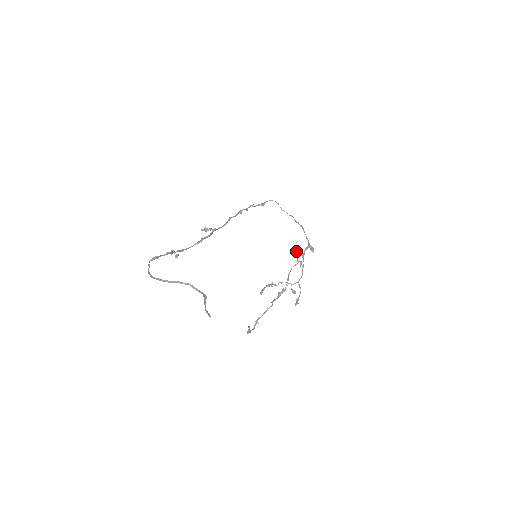
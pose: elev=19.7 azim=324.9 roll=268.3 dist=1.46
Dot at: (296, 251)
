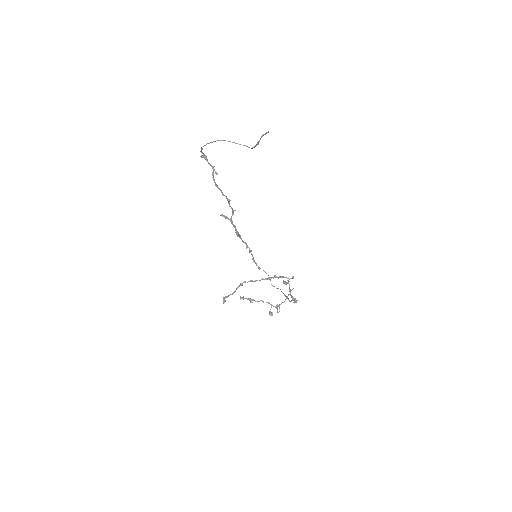
Dot at: (286, 282)
